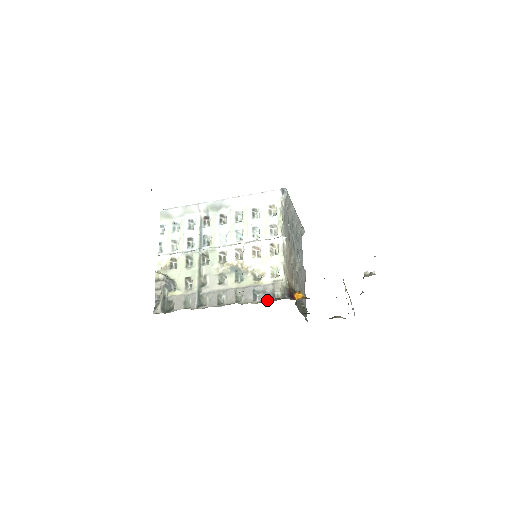
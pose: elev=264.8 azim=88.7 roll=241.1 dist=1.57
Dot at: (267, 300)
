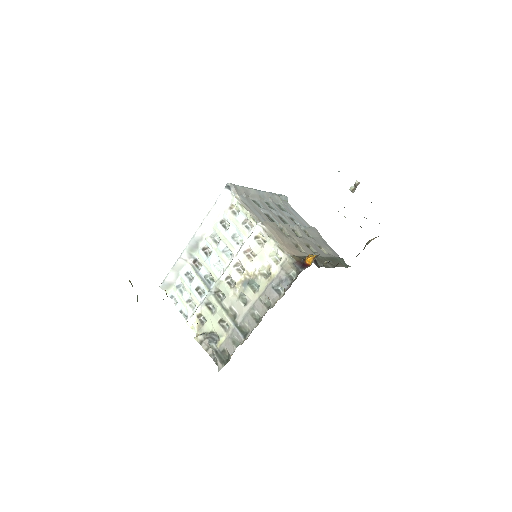
Dot at: (289, 286)
